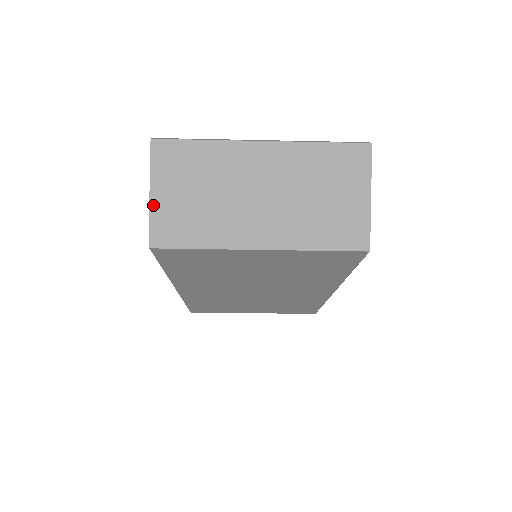
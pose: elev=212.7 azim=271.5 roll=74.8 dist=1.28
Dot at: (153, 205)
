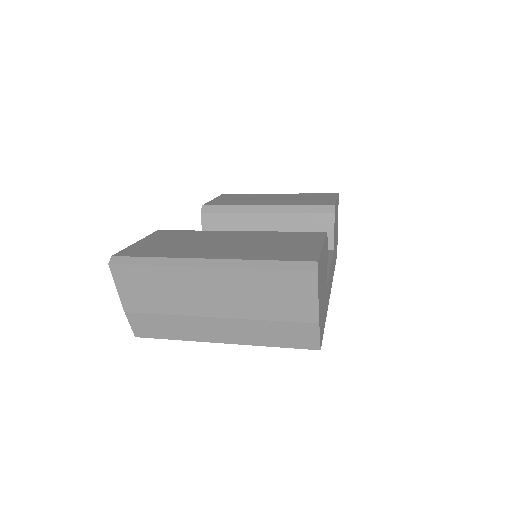
Dot at: (127, 312)
